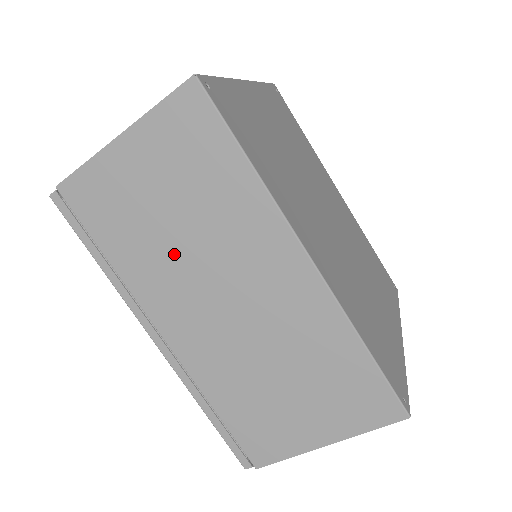
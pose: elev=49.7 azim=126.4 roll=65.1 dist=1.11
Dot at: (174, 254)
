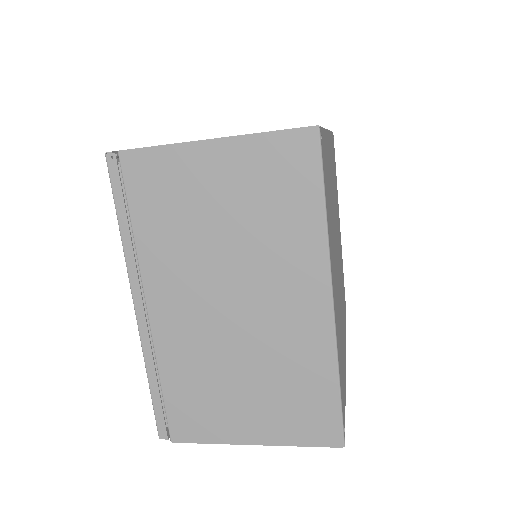
Dot at: occluded
